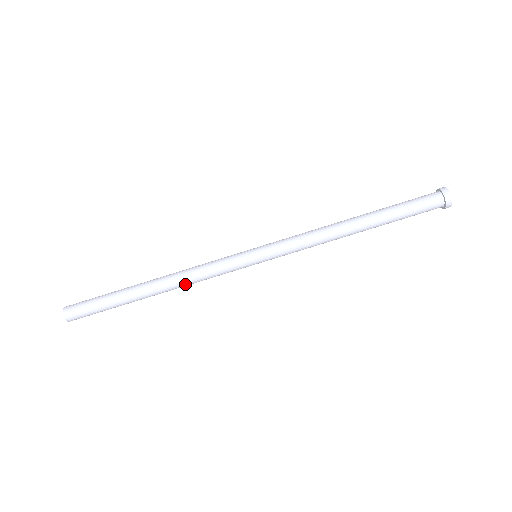
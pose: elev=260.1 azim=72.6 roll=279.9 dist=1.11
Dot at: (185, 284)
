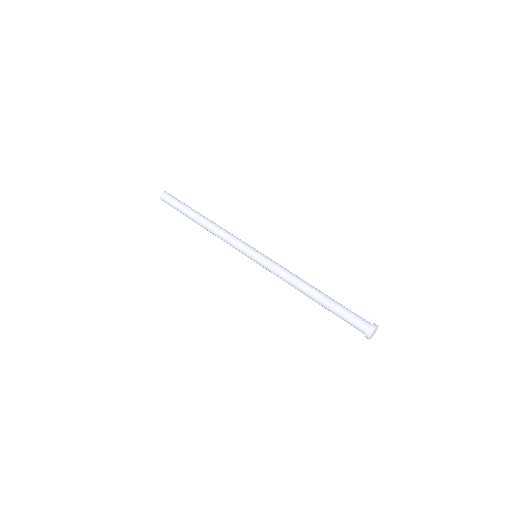
Dot at: (218, 229)
